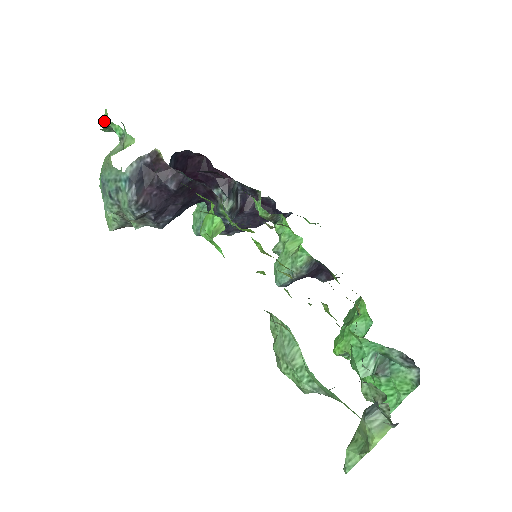
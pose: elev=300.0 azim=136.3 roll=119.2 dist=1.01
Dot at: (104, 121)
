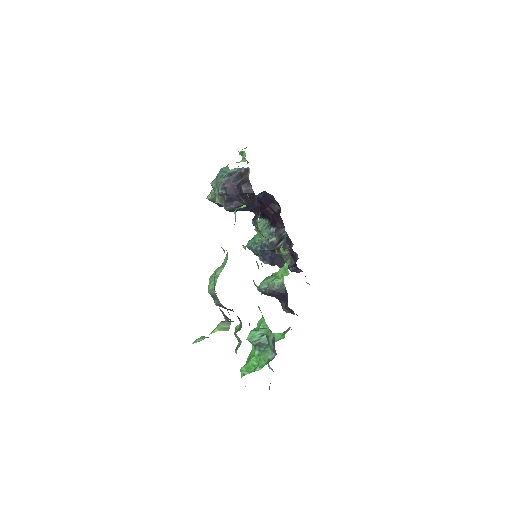
Dot at: occluded
